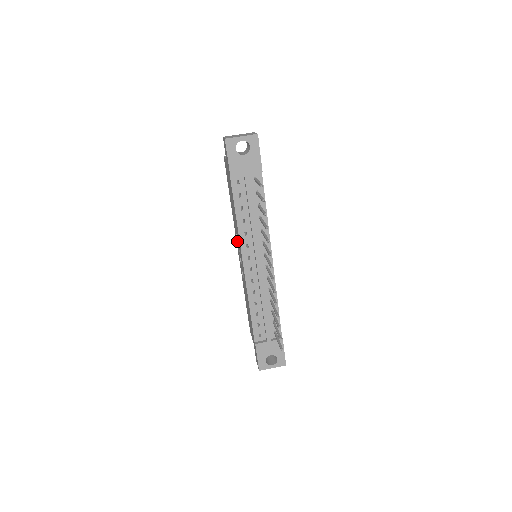
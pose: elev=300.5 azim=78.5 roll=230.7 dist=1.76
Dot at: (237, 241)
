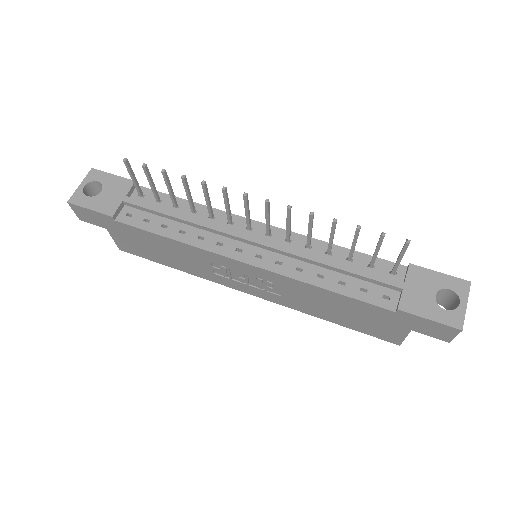
Dot at: (226, 278)
